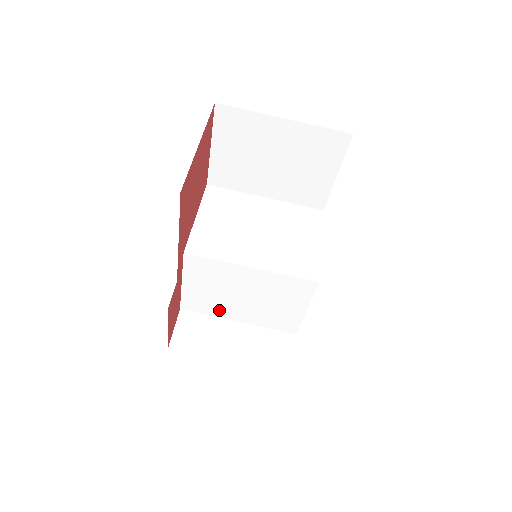
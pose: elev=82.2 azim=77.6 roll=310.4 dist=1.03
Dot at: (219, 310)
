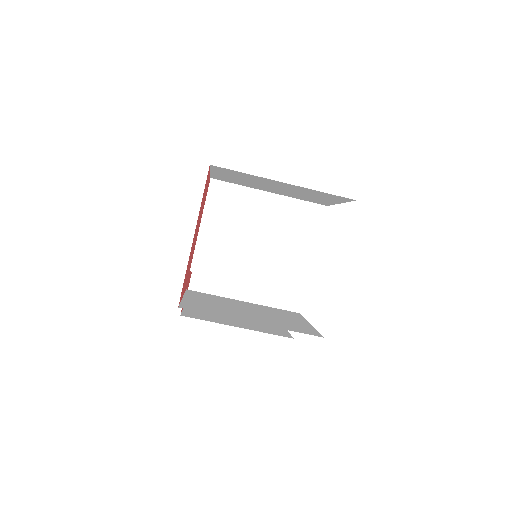
Dot at: occluded
